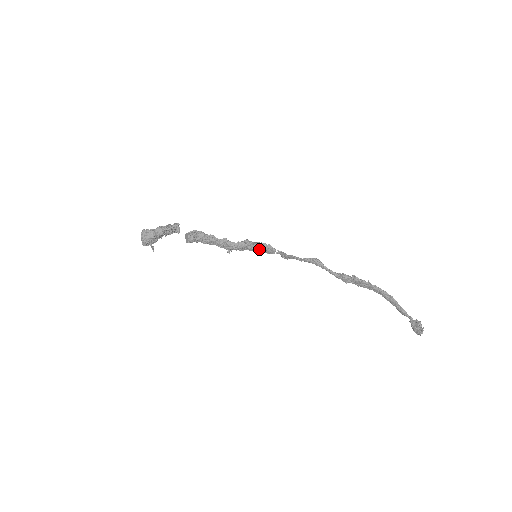
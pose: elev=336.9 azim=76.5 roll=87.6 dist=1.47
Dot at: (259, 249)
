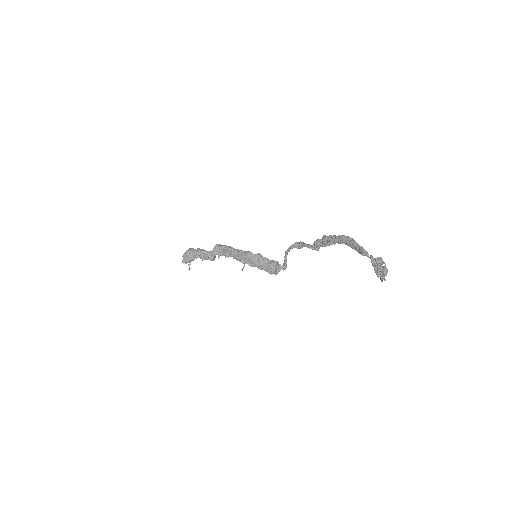
Dot at: (267, 265)
